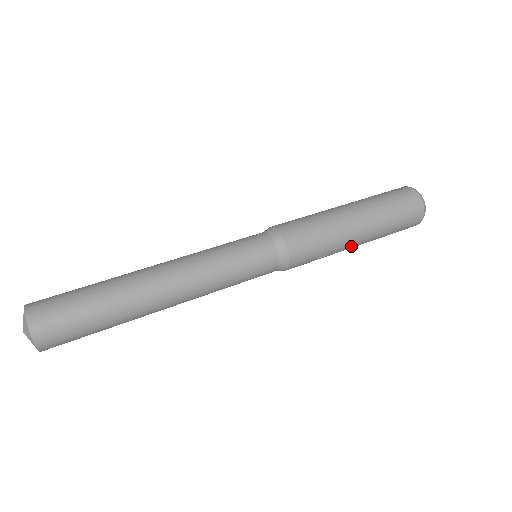
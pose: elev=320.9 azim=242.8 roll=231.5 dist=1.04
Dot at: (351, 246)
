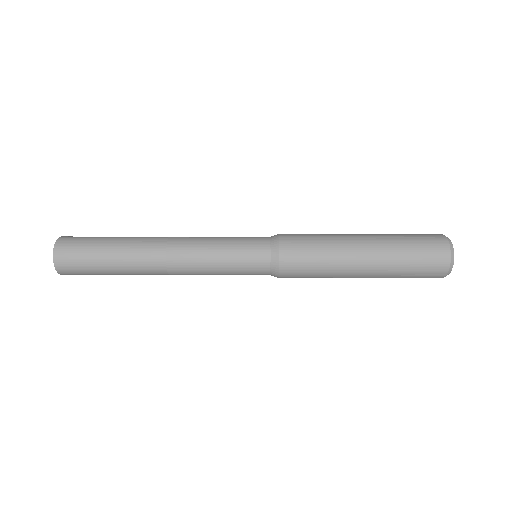
Dot at: occluded
